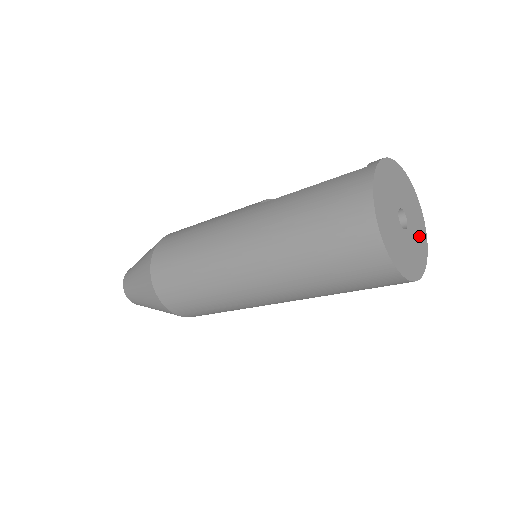
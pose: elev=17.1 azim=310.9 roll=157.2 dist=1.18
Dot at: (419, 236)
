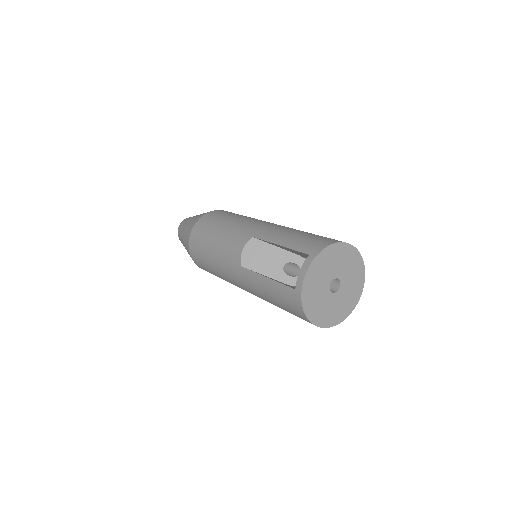
Dot at: (353, 268)
